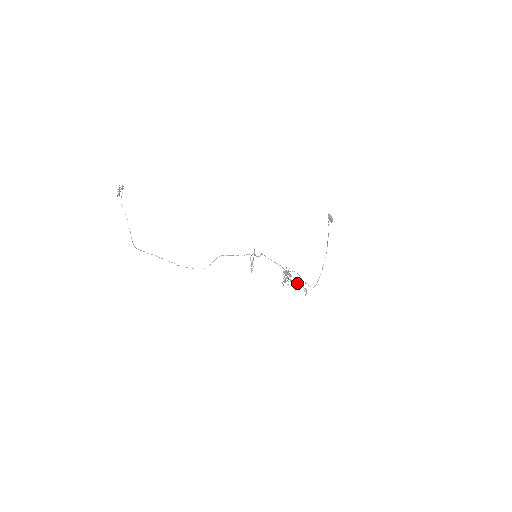
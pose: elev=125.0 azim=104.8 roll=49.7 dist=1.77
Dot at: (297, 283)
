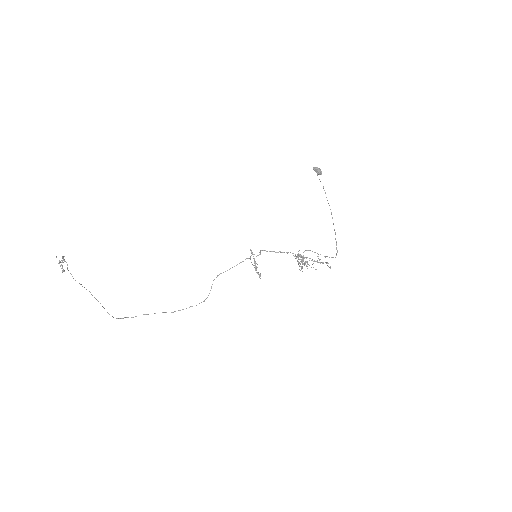
Dot at: occluded
